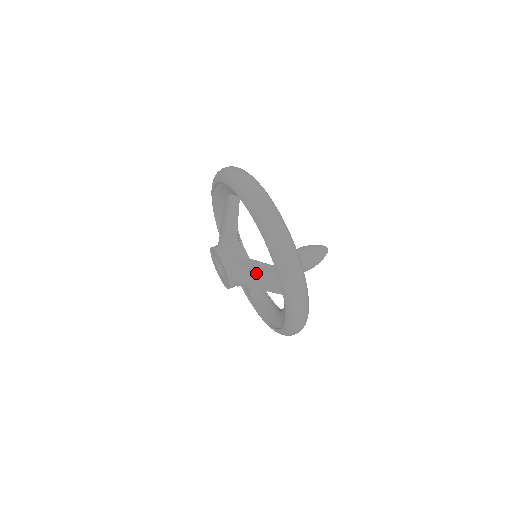
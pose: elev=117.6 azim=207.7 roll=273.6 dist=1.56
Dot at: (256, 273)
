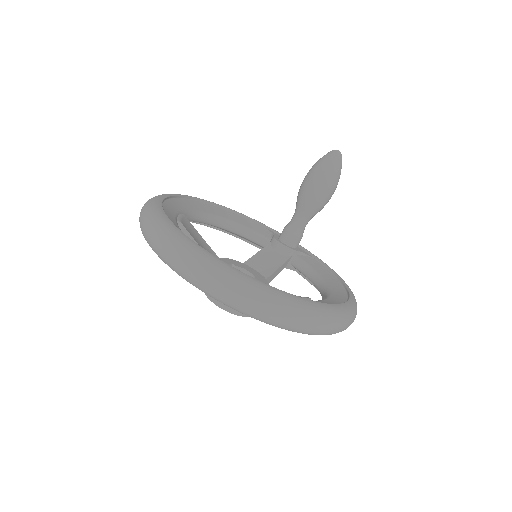
Dot at: occluded
